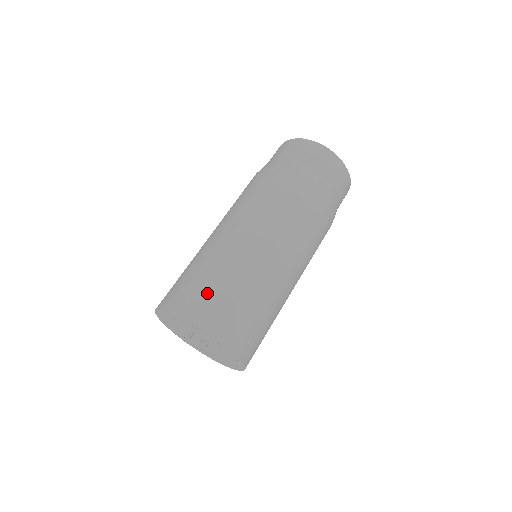
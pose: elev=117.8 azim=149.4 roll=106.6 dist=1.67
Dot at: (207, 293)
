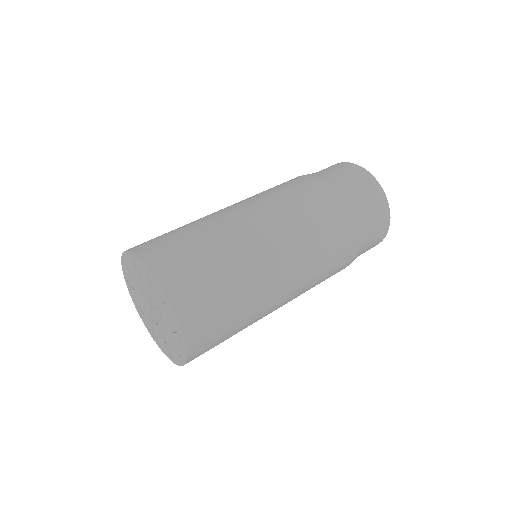
Dot at: (161, 236)
